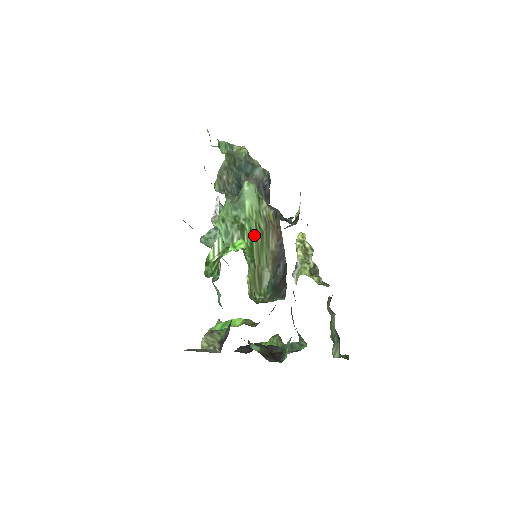
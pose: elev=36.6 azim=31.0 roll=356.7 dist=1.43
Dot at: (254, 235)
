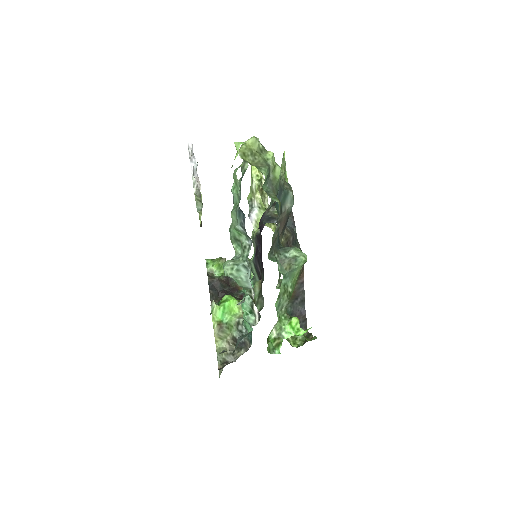
Dot at: occluded
